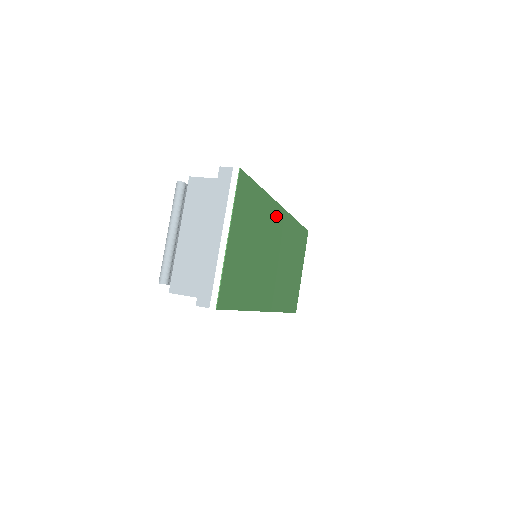
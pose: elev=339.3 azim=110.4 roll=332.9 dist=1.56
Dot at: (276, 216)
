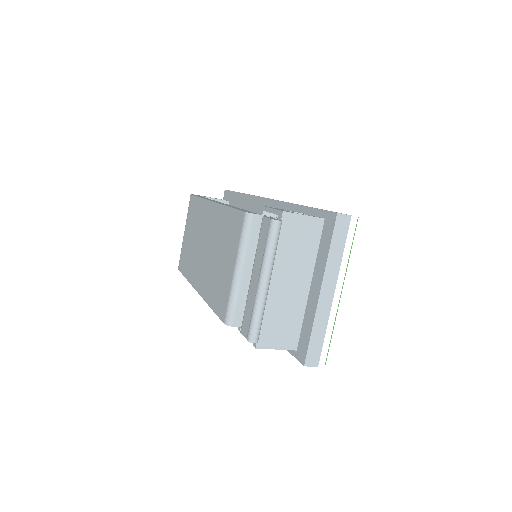
Dot at: occluded
